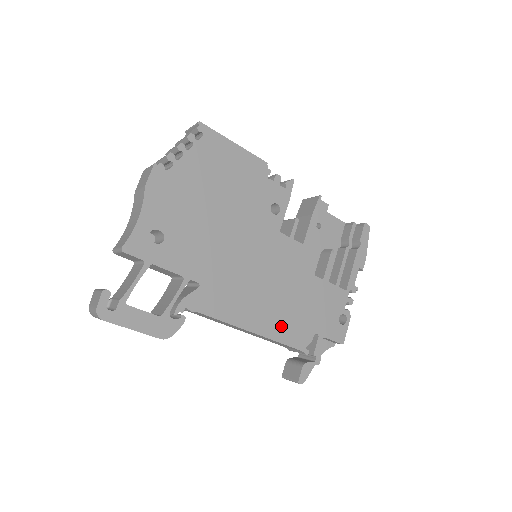
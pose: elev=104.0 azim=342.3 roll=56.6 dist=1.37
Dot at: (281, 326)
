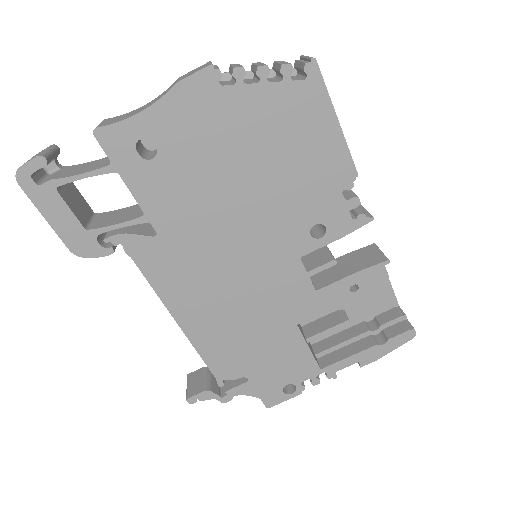
Dot at: (214, 342)
